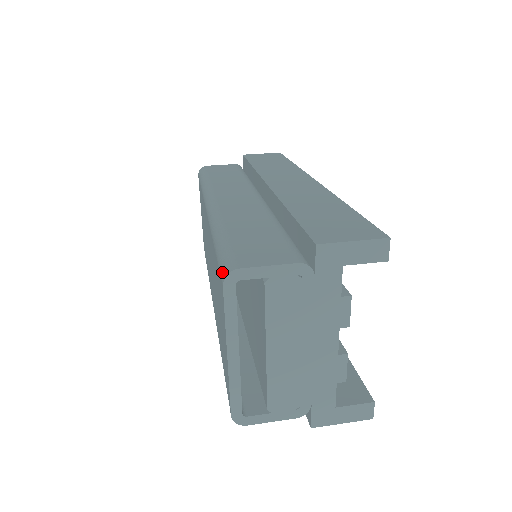
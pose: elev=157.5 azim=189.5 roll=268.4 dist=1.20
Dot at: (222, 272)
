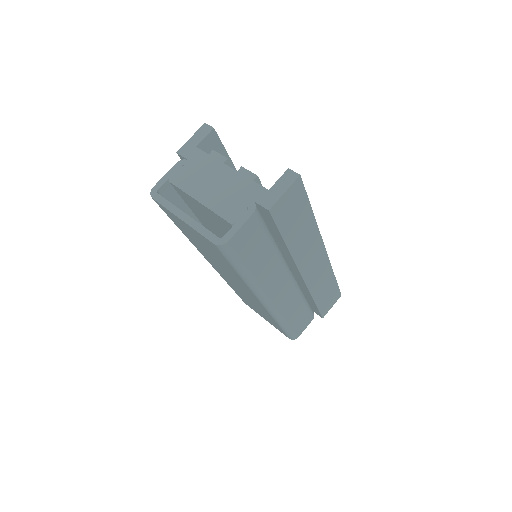
Dot at: occluded
